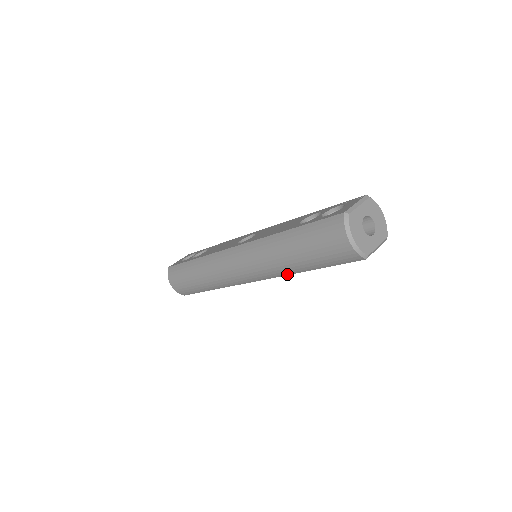
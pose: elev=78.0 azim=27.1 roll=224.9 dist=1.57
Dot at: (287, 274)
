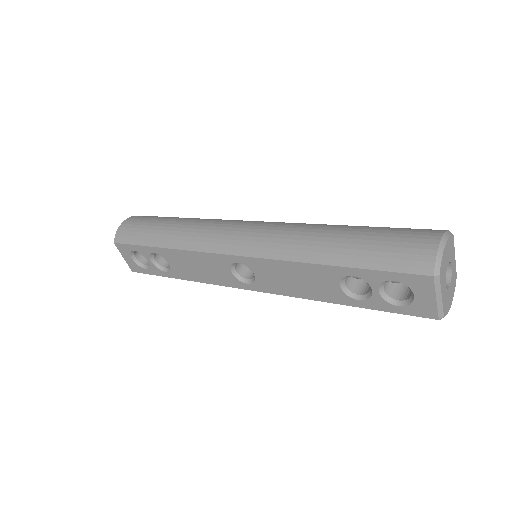
Dot at: (296, 259)
